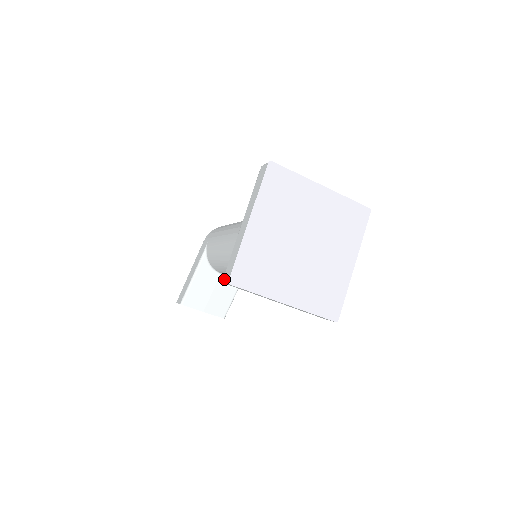
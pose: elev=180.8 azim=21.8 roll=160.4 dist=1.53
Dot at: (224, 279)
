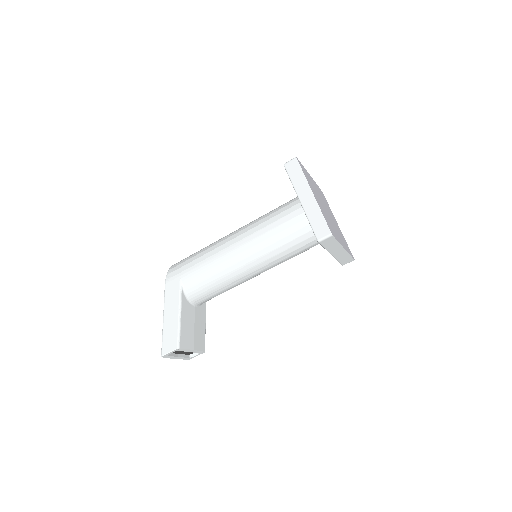
Dot at: (321, 237)
